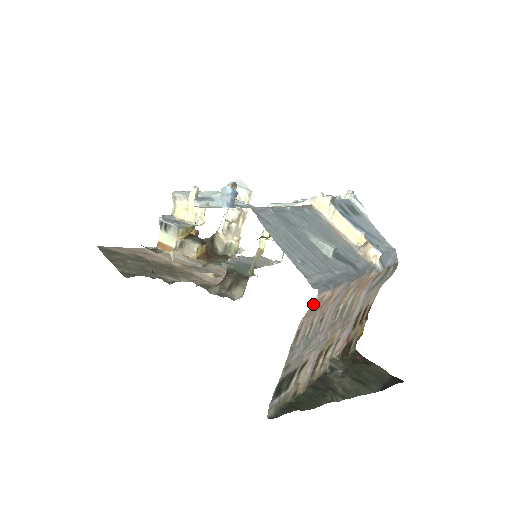
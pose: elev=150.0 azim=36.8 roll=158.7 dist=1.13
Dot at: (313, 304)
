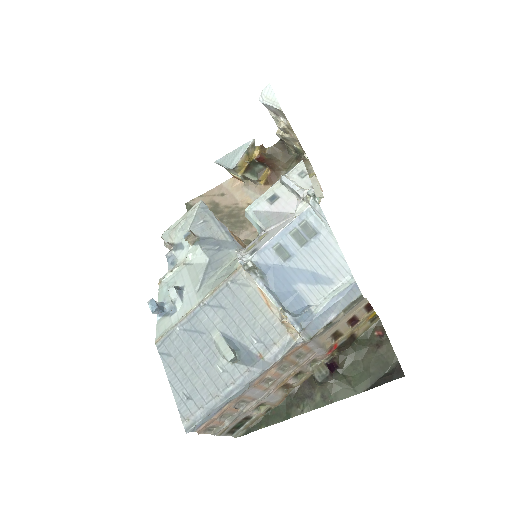
Dot at: (199, 430)
